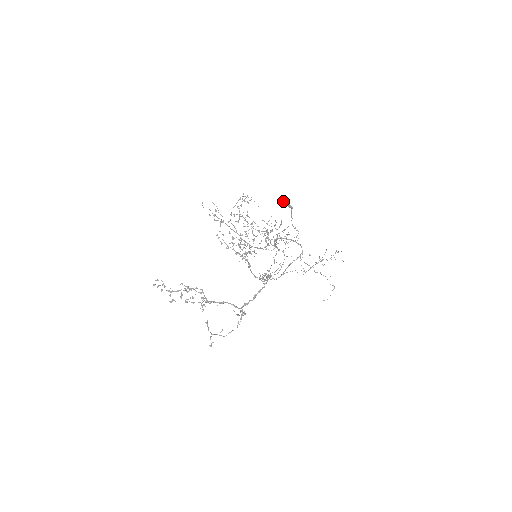
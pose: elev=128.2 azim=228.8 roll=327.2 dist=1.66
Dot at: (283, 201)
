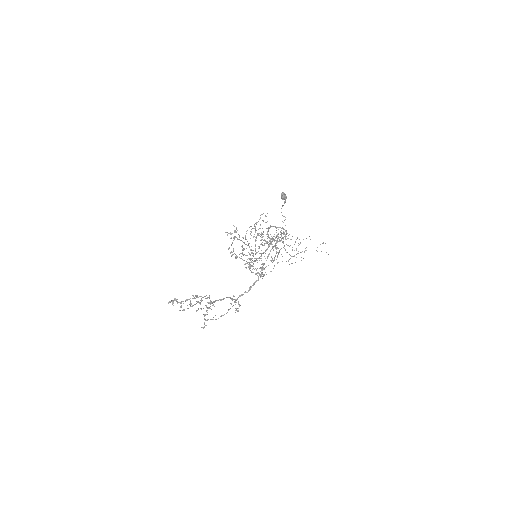
Dot at: occluded
